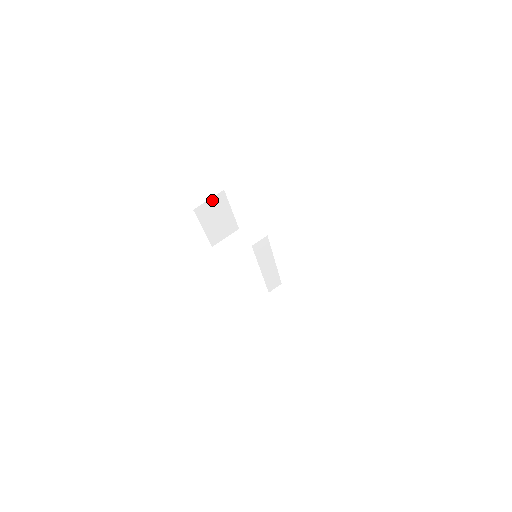
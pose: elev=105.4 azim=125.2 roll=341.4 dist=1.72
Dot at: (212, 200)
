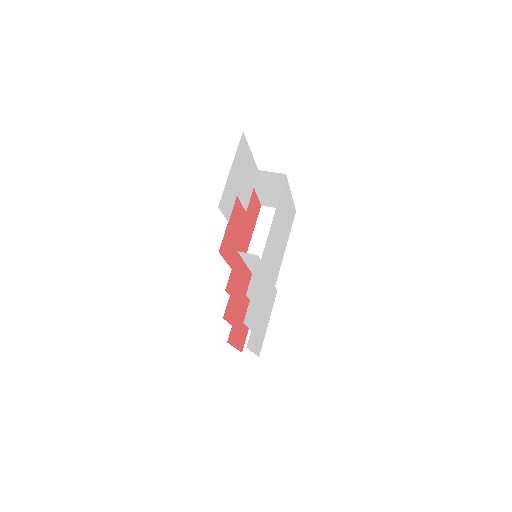
Dot at: (270, 173)
